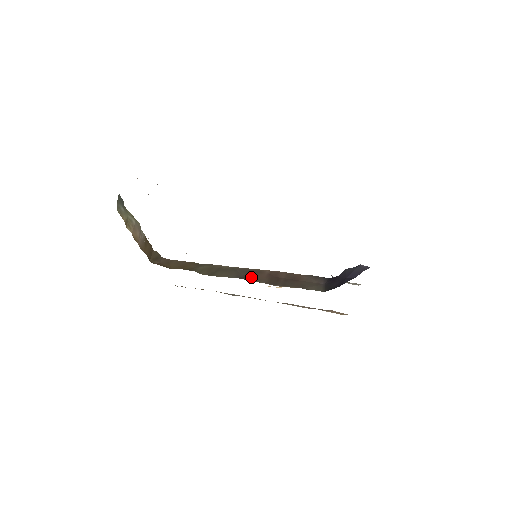
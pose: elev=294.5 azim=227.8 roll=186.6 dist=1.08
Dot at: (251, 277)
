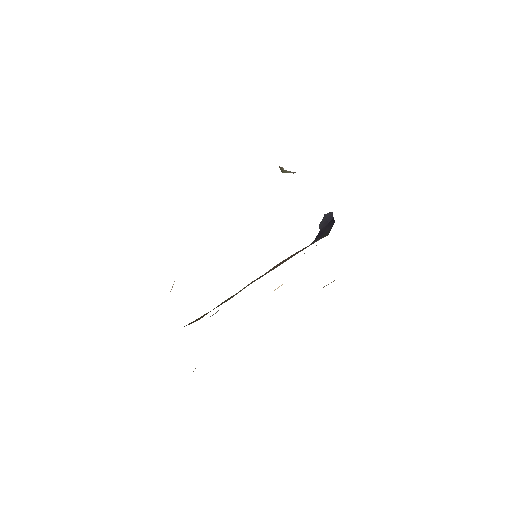
Dot at: occluded
